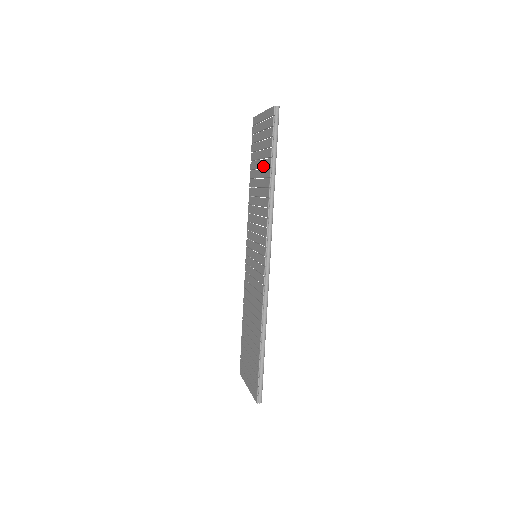
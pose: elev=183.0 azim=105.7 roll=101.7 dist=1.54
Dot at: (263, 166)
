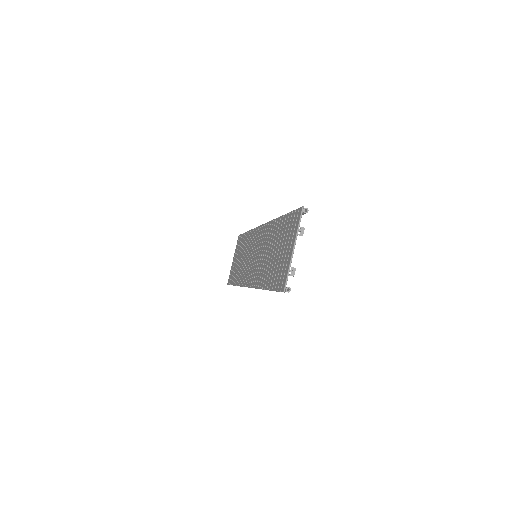
Dot at: (242, 249)
